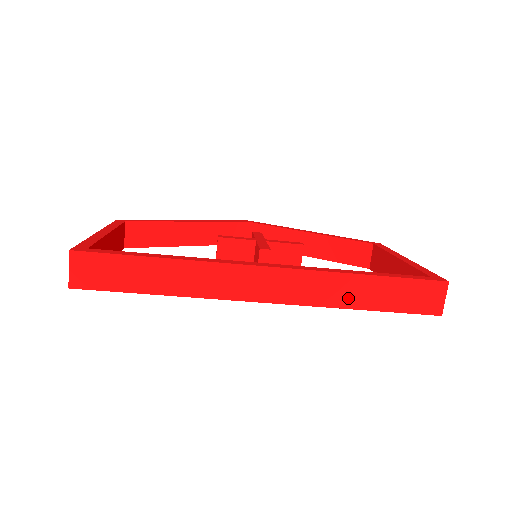
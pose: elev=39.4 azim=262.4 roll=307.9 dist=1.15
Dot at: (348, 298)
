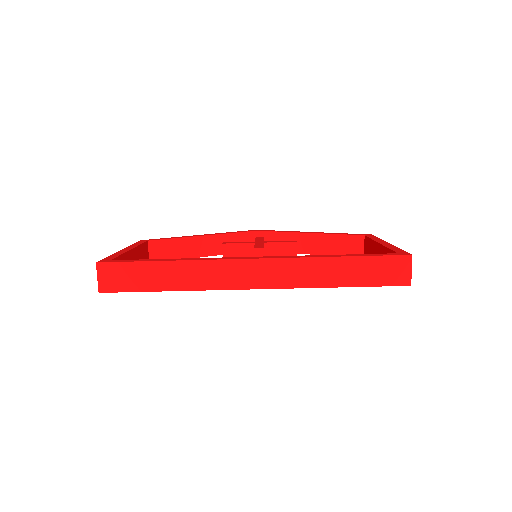
Dot at: (325, 278)
